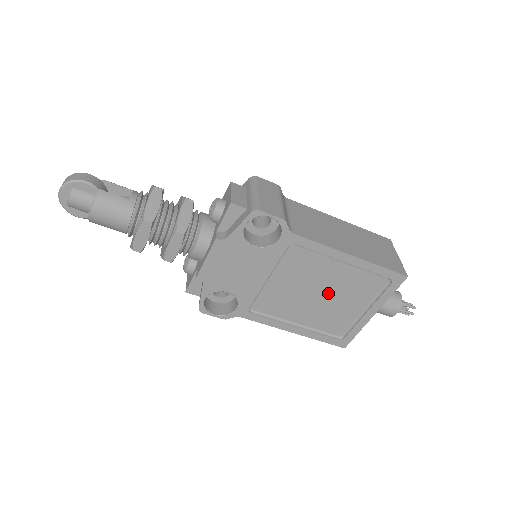
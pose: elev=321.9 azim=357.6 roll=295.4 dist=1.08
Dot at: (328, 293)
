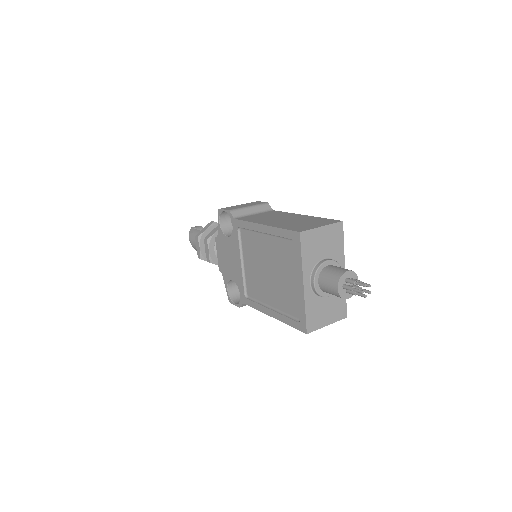
Dot at: (273, 268)
